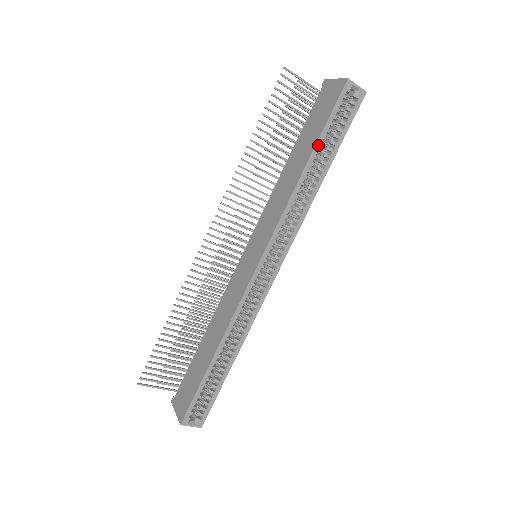
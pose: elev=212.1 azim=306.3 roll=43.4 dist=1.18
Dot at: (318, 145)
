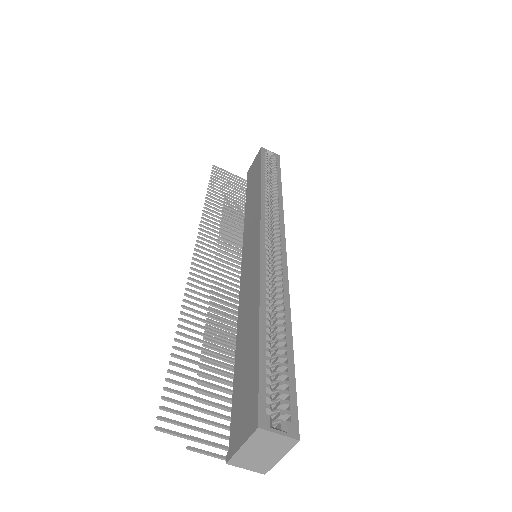
Dot at: (263, 171)
